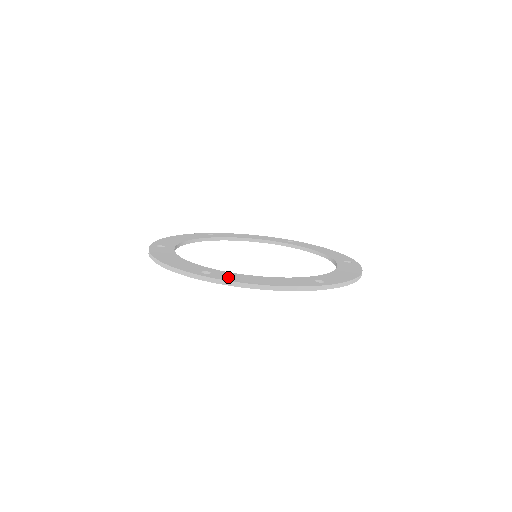
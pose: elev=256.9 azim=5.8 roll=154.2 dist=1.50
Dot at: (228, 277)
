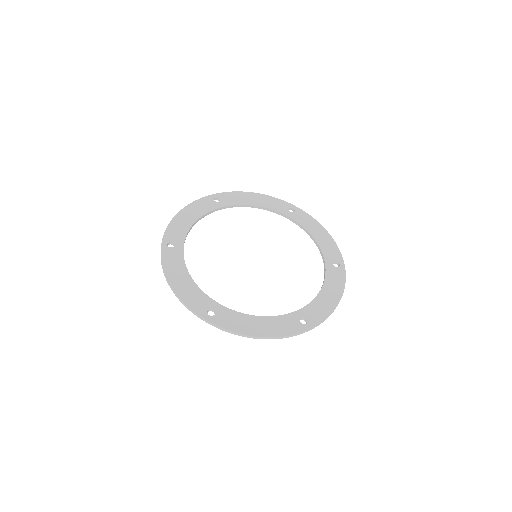
Dot at: (229, 322)
